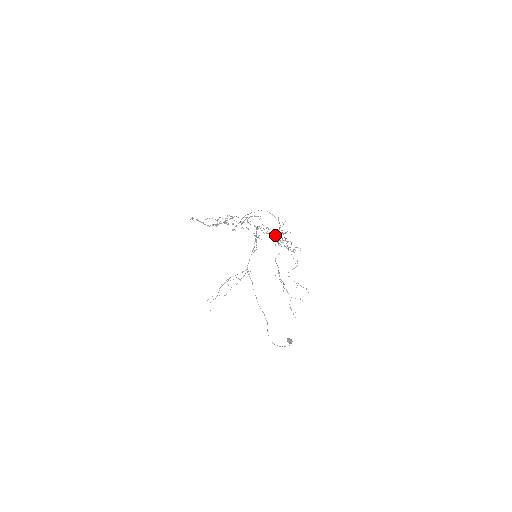
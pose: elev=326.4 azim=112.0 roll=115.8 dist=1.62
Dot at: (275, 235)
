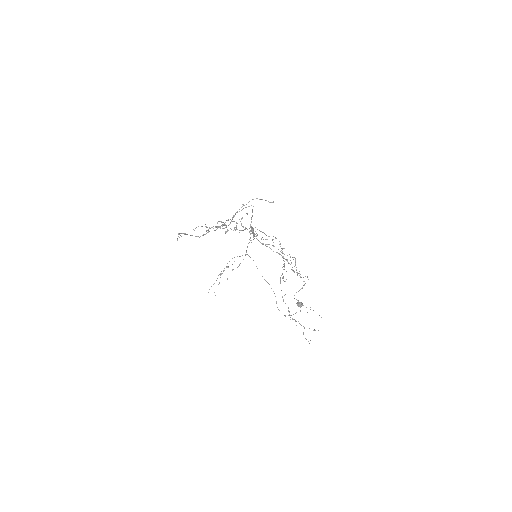
Dot at: occluded
